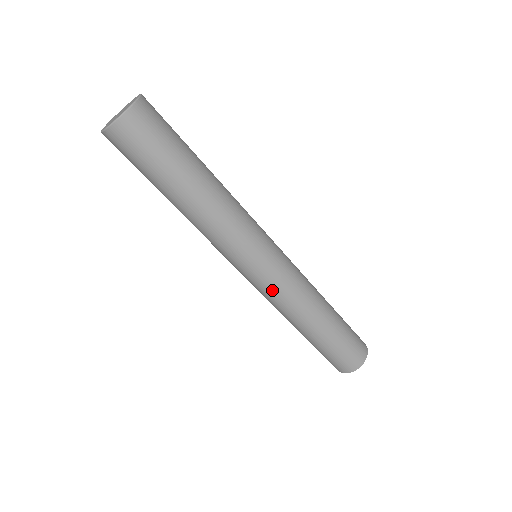
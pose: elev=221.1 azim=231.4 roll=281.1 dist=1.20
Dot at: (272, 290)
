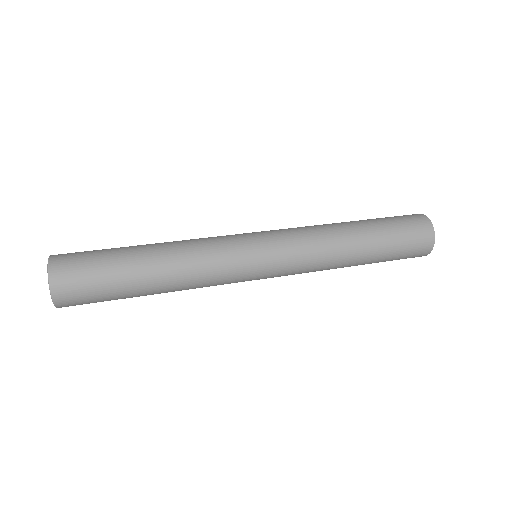
Dot at: (294, 257)
